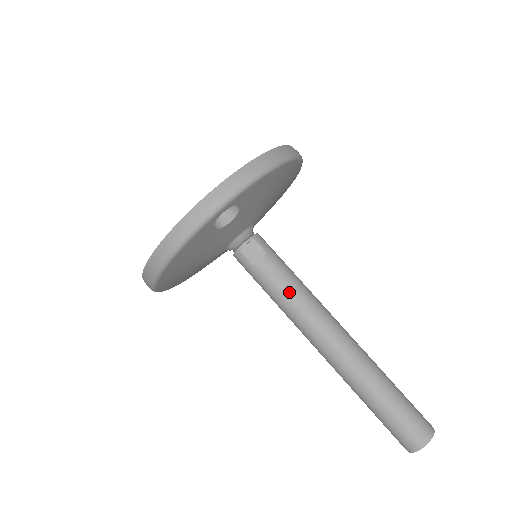
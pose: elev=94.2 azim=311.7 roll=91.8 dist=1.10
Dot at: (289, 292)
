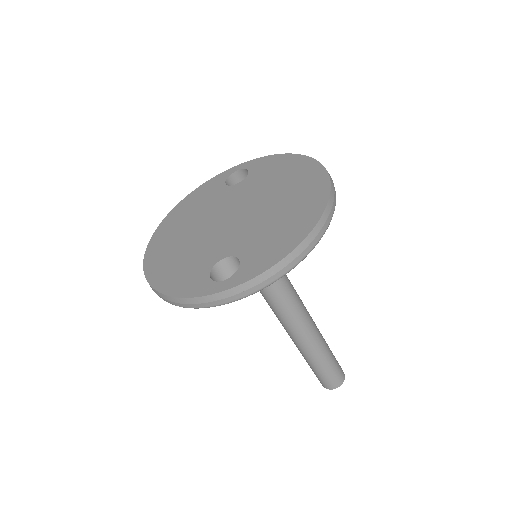
Dot at: (275, 298)
